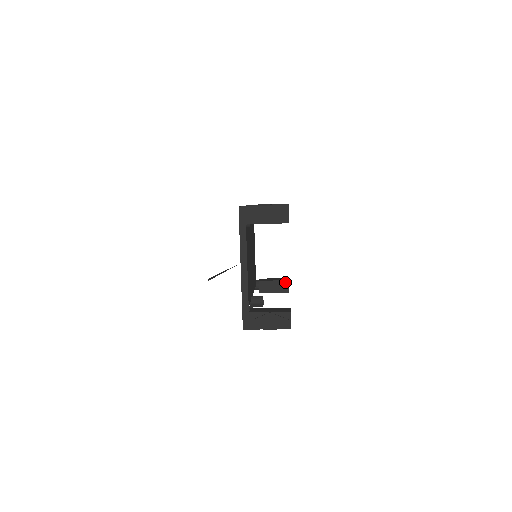
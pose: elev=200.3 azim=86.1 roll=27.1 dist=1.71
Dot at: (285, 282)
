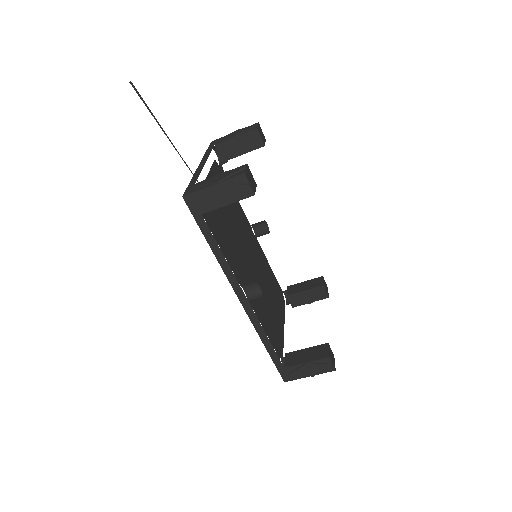
Dot at: (323, 346)
